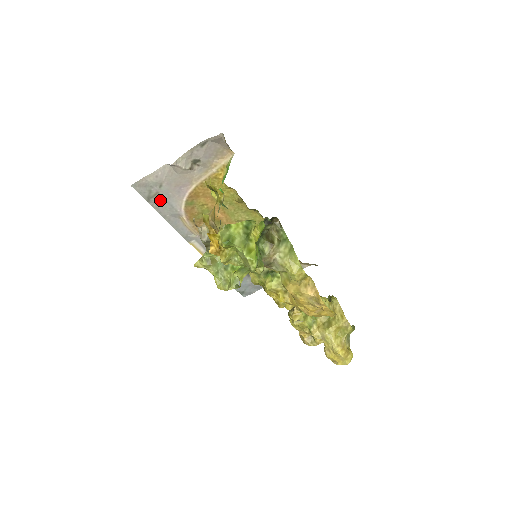
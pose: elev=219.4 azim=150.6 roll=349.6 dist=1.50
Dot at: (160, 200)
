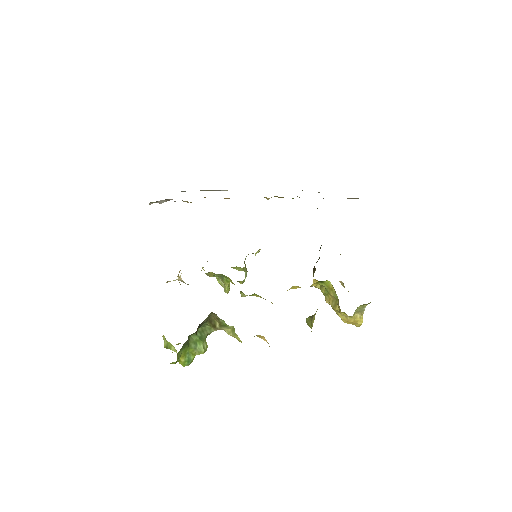
Dot at: occluded
